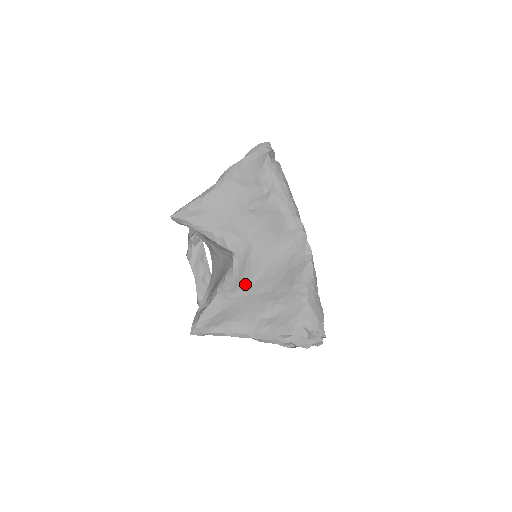
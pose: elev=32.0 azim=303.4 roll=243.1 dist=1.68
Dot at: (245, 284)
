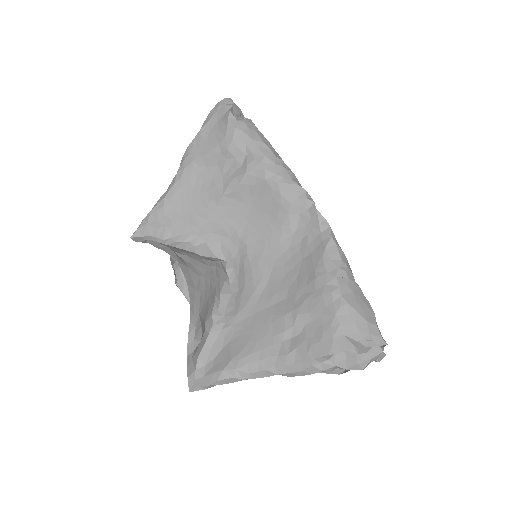
Dot at: (249, 299)
